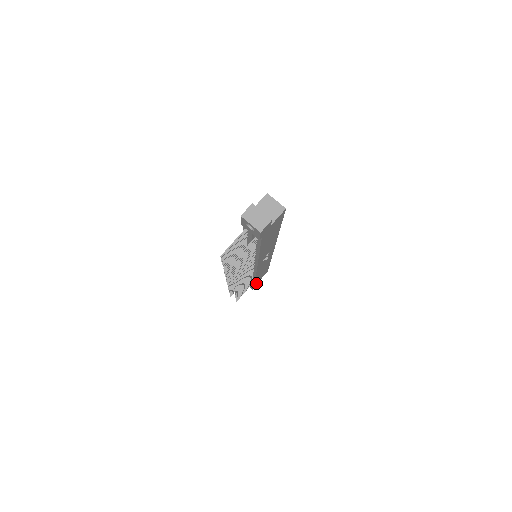
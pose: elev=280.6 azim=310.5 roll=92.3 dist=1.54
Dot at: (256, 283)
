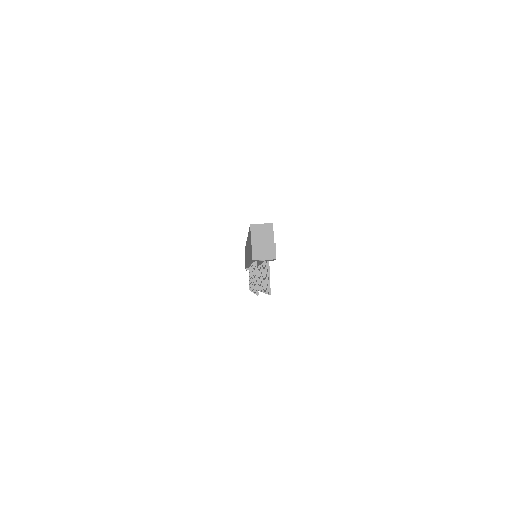
Dot at: occluded
